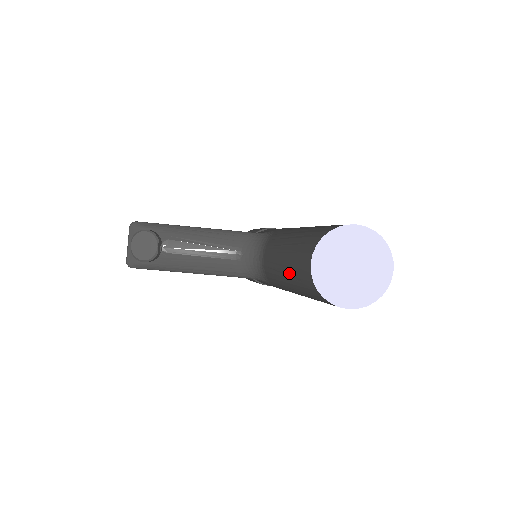
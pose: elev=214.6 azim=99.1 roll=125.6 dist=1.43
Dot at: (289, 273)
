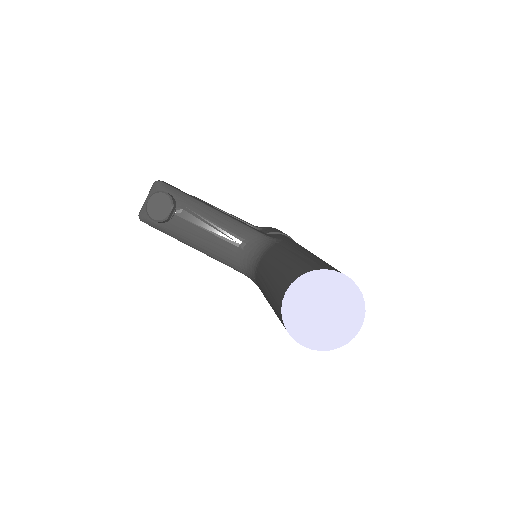
Dot at: (270, 289)
